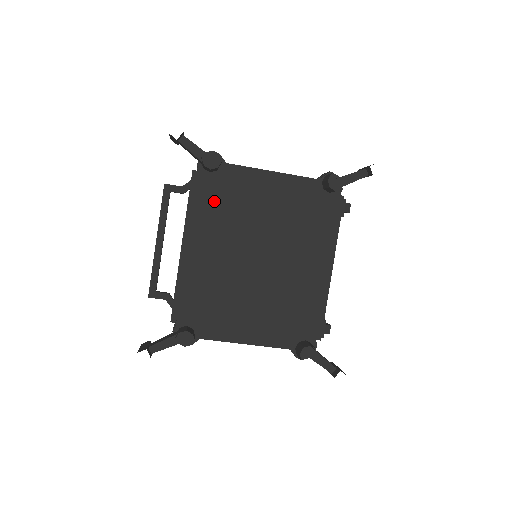
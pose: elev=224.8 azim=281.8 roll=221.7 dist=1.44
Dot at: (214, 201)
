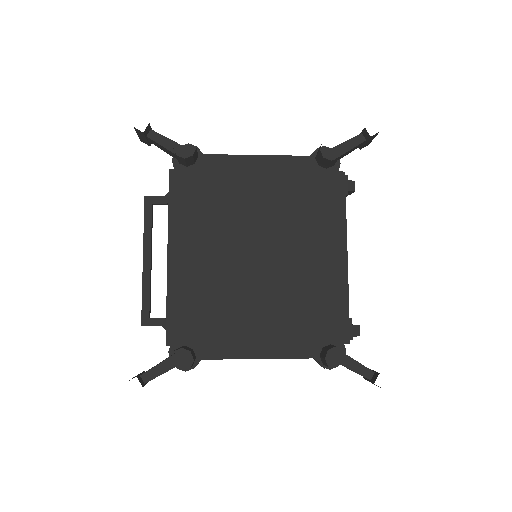
Dot at: (197, 199)
